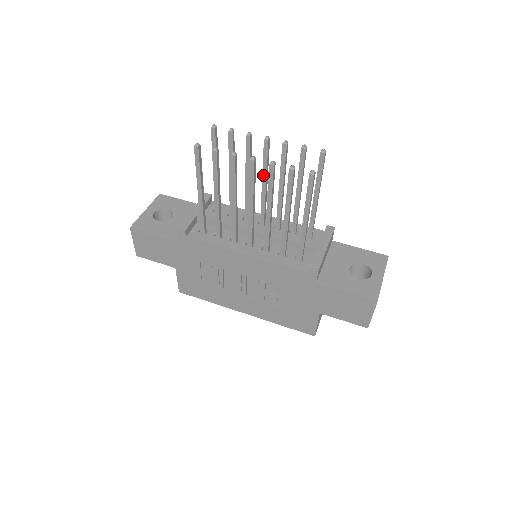
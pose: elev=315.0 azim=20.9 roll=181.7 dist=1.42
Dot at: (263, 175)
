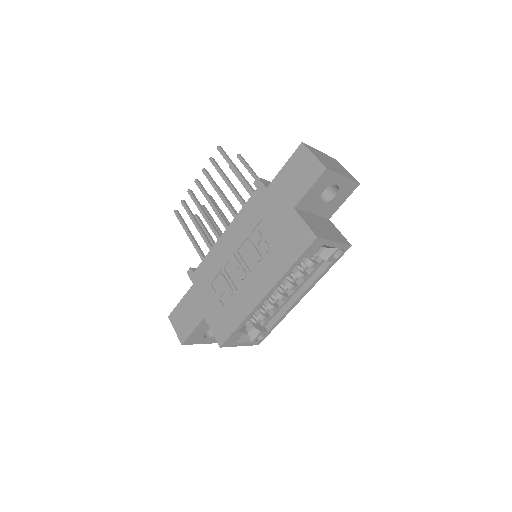
Dot at: occluded
